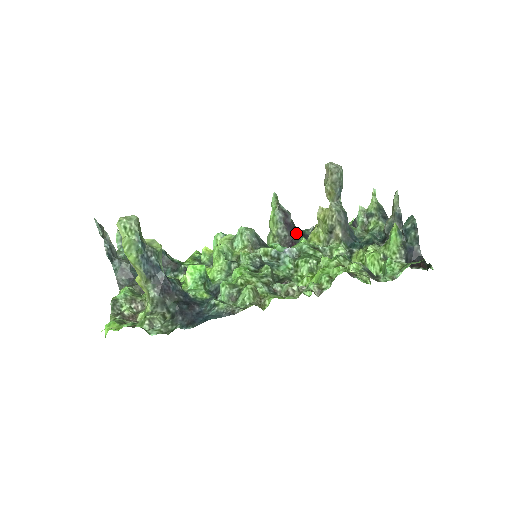
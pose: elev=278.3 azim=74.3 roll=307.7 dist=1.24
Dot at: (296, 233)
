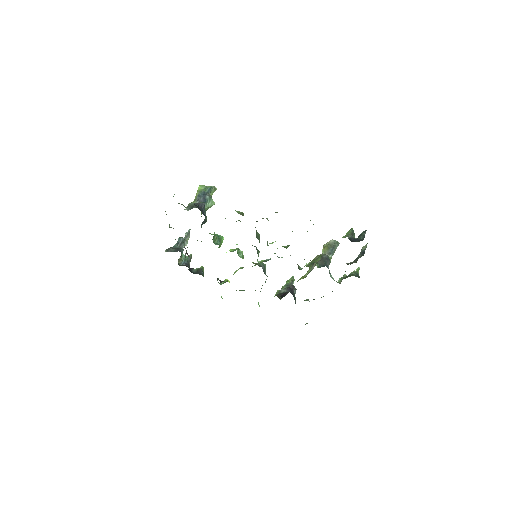
Dot at: (292, 293)
